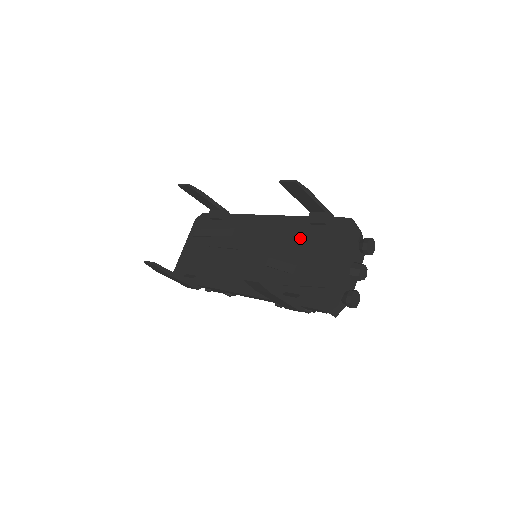
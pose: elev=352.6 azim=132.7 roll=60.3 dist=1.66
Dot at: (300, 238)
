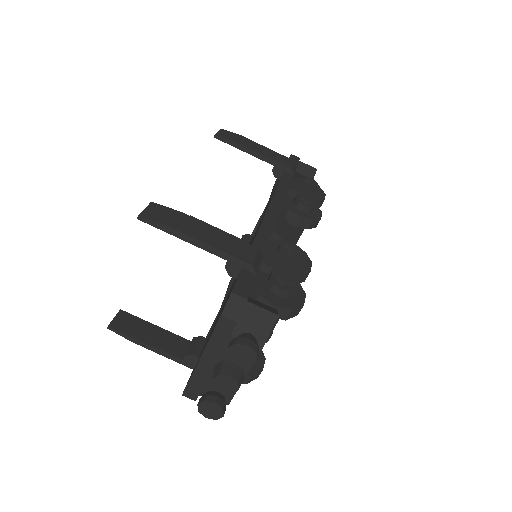
Dot at: occluded
